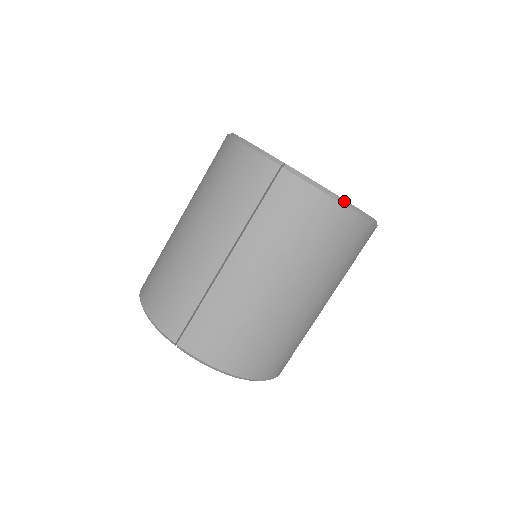
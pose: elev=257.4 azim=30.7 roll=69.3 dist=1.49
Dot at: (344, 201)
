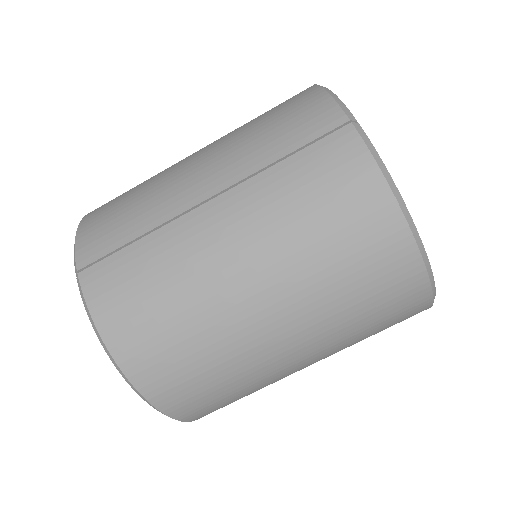
Dot at: (409, 215)
